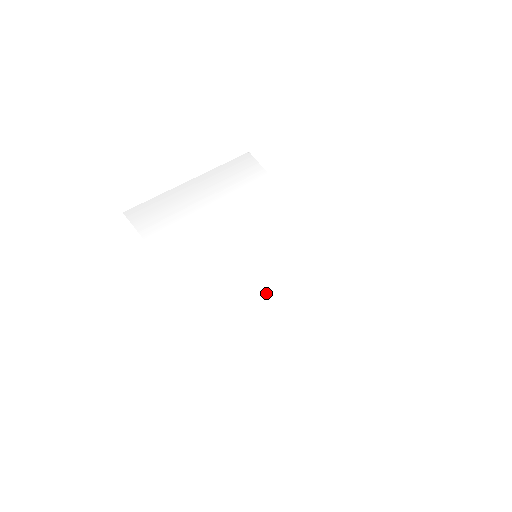
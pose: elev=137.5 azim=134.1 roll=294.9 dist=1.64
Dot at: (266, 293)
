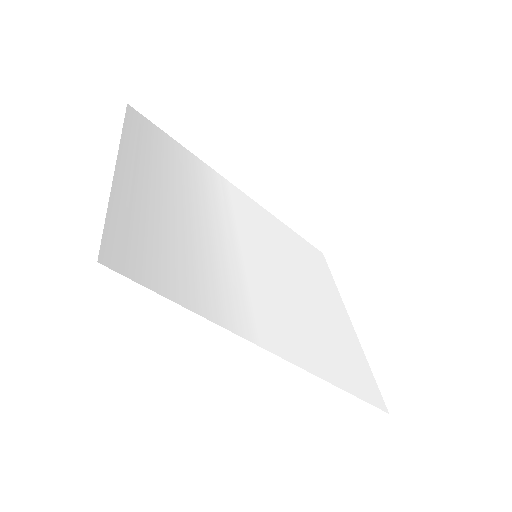
Dot at: (297, 298)
